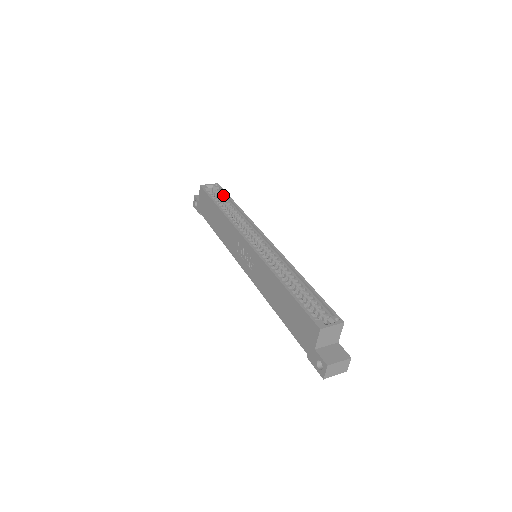
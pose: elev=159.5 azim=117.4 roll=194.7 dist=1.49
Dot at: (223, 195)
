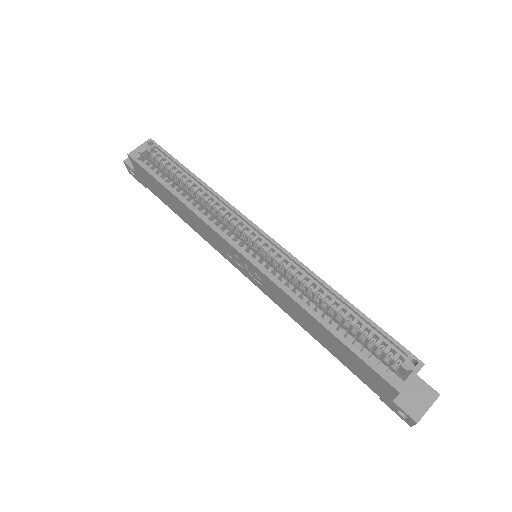
Dot at: (168, 160)
